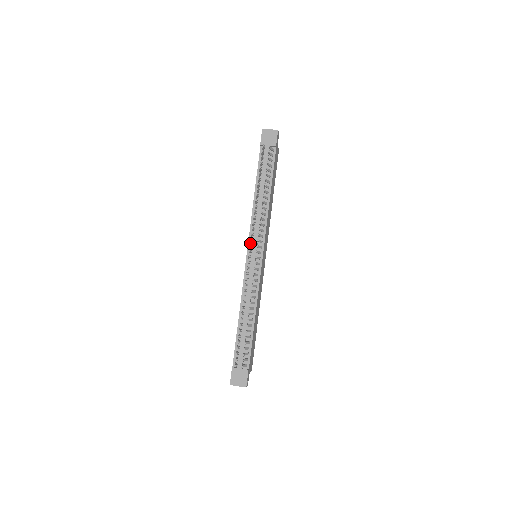
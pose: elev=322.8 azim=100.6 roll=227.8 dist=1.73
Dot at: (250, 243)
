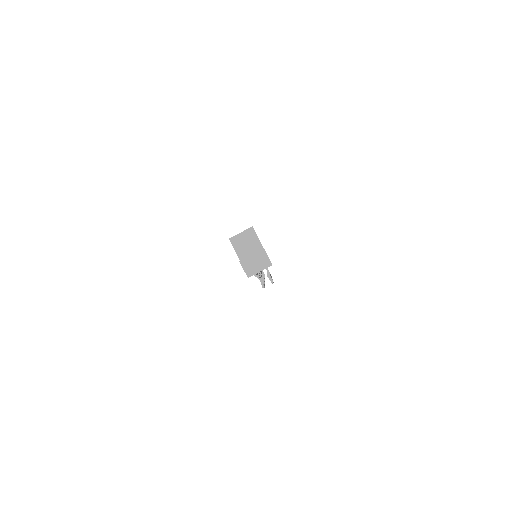
Dot at: occluded
